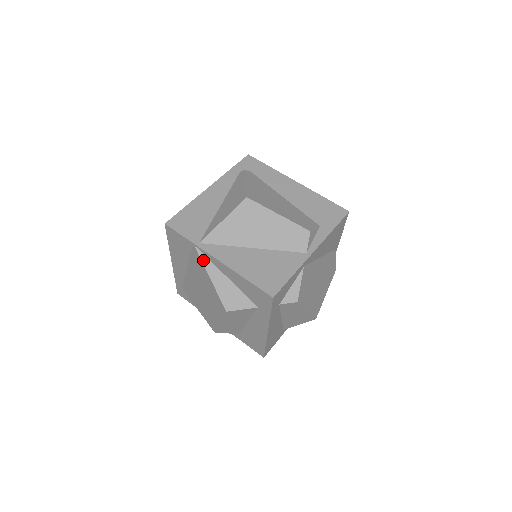
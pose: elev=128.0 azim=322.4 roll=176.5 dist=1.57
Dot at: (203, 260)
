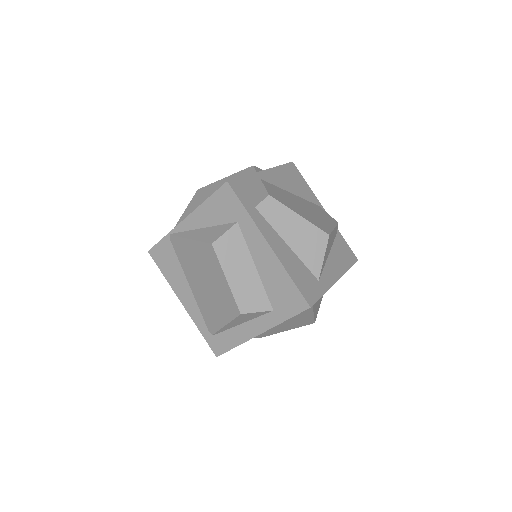
Dot at: (179, 235)
